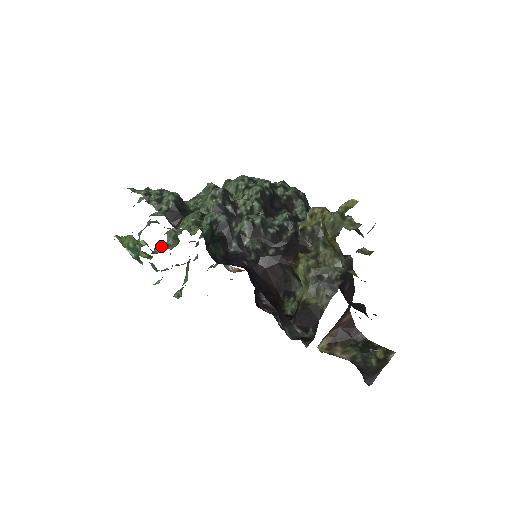
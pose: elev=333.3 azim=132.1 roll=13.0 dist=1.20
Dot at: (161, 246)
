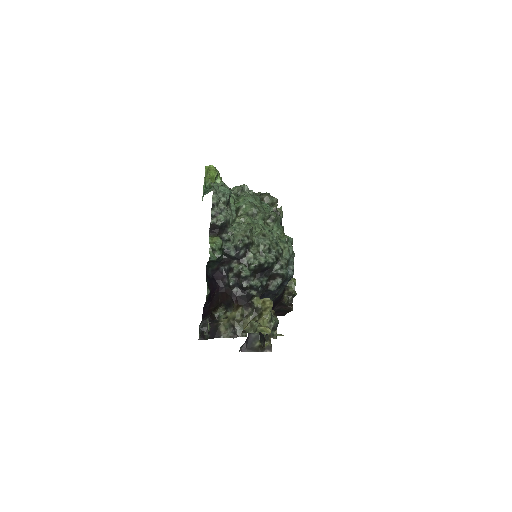
Dot at: occluded
